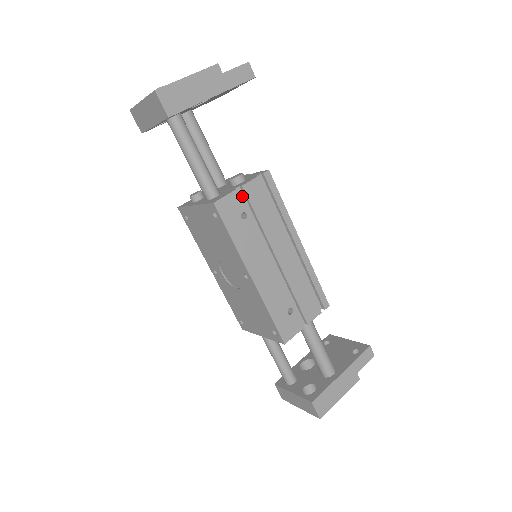
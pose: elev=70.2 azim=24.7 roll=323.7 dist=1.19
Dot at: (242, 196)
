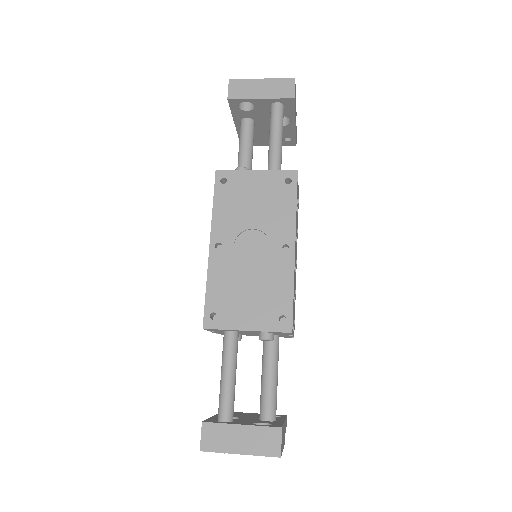
Dot at: occluded
